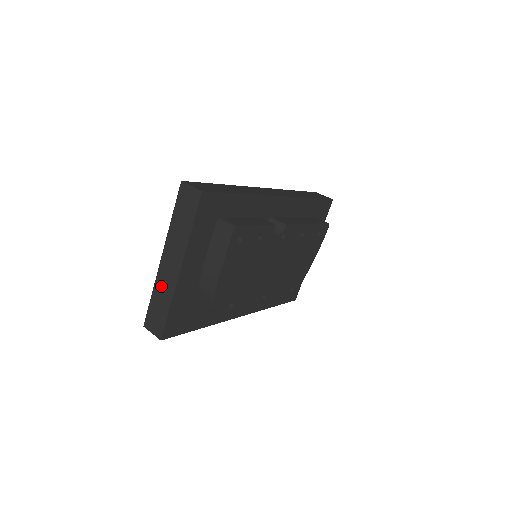
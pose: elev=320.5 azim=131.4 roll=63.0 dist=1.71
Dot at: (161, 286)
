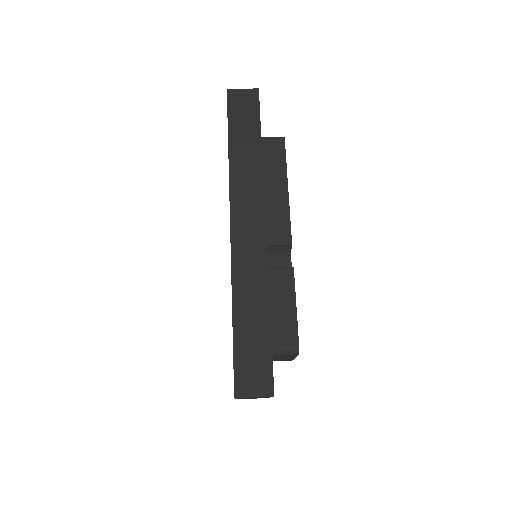
Dot at: occluded
